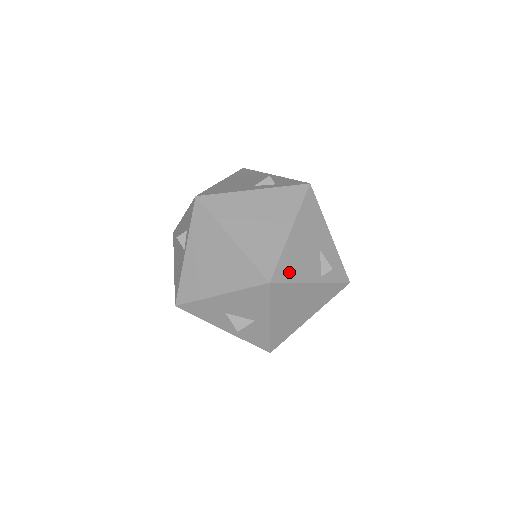
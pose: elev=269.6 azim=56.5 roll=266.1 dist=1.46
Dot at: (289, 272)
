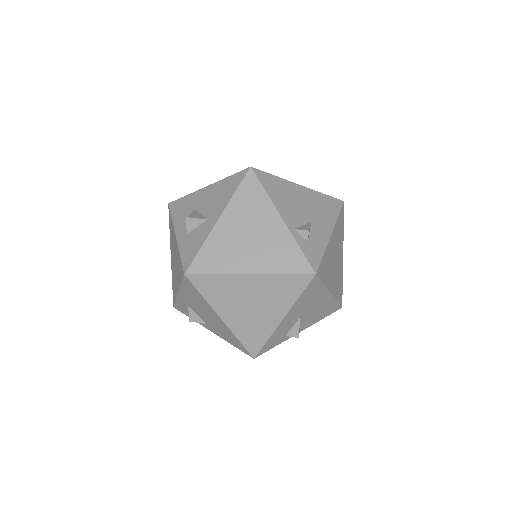
Dot at: (271, 187)
